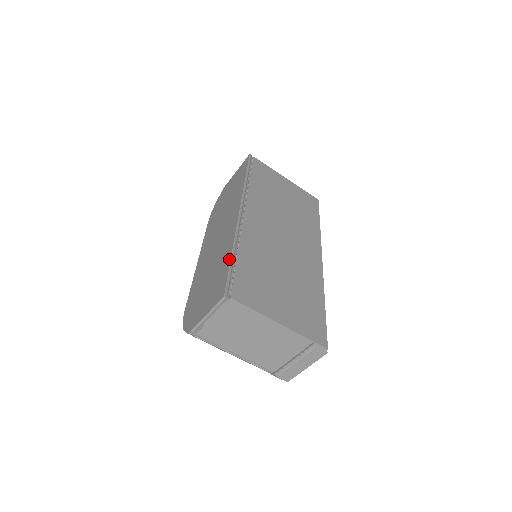
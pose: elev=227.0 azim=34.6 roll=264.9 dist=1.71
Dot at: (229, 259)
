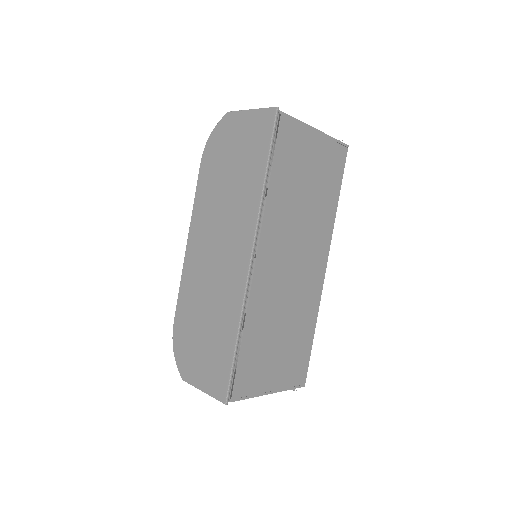
Dot at: (233, 347)
